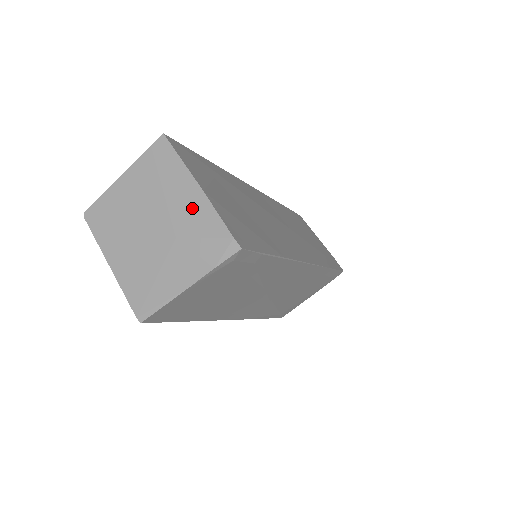
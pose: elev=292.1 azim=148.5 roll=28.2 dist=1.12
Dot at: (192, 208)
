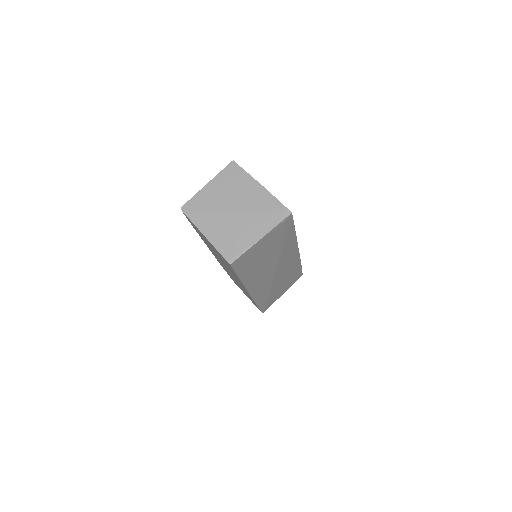
Dot at: (258, 196)
